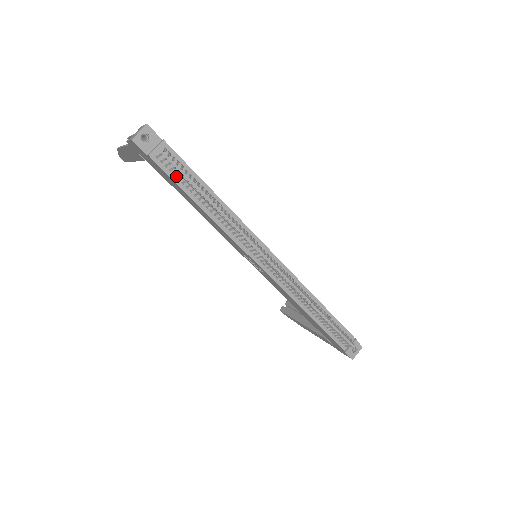
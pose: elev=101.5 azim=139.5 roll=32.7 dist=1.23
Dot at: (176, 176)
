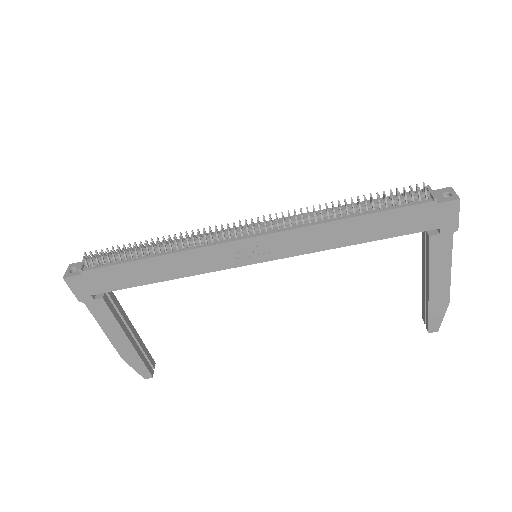
Dot at: (112, 262)
